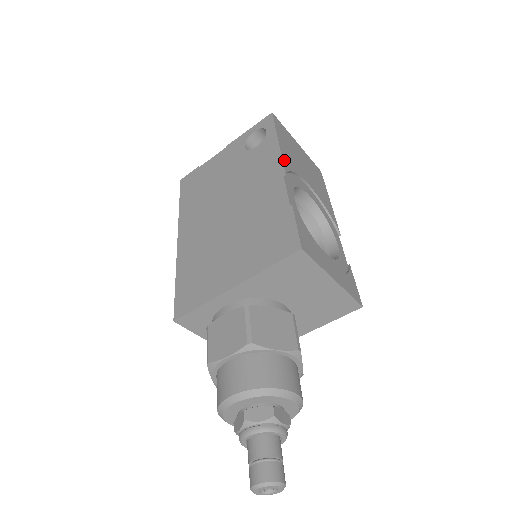
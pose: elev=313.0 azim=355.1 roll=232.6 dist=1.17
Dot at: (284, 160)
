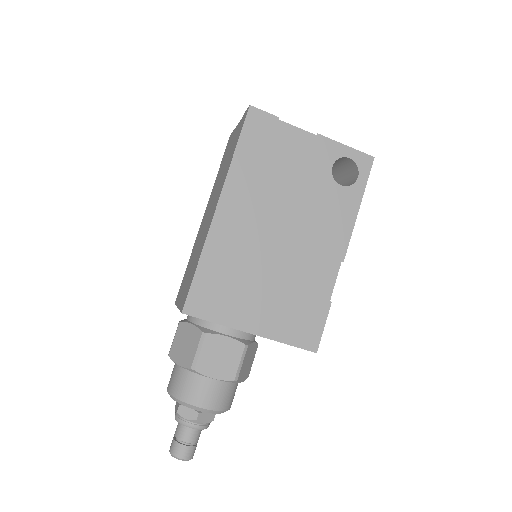
Dot at: (350, 236)
